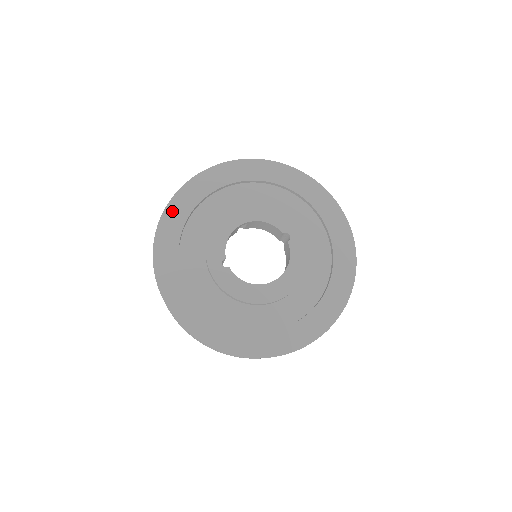
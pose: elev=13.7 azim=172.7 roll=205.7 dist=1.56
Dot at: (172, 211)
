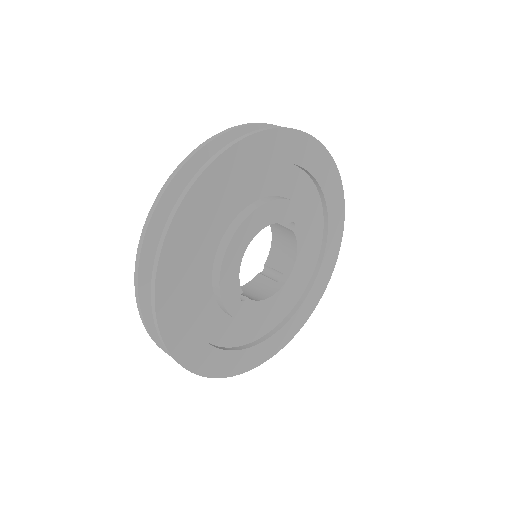
Dot at: (165, 283)
